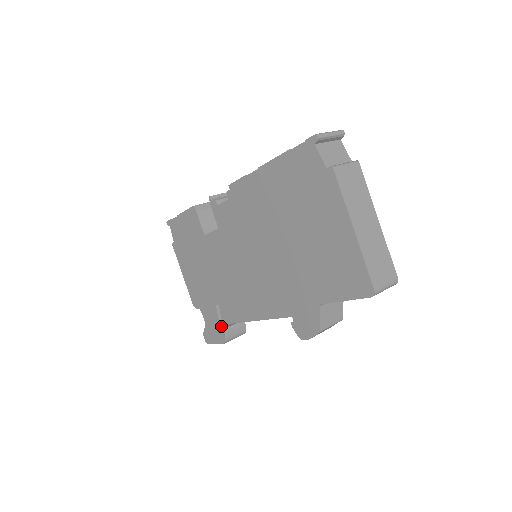
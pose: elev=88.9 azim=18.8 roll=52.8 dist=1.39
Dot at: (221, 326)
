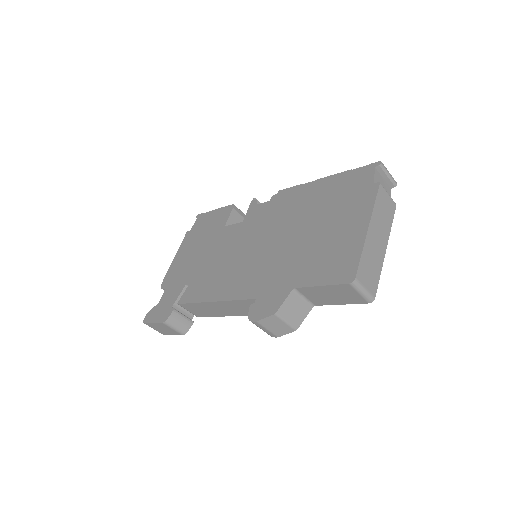
Dot at: (173, 306)
